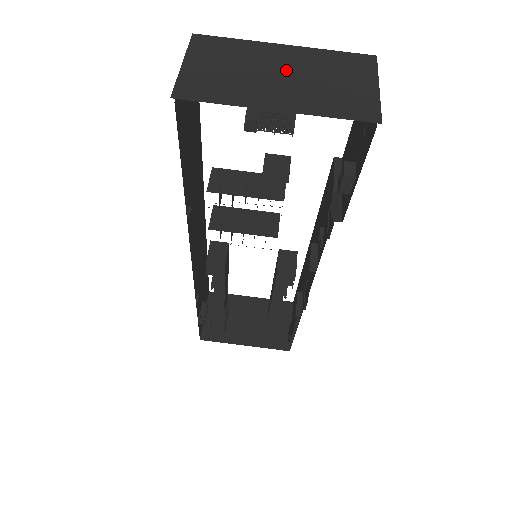
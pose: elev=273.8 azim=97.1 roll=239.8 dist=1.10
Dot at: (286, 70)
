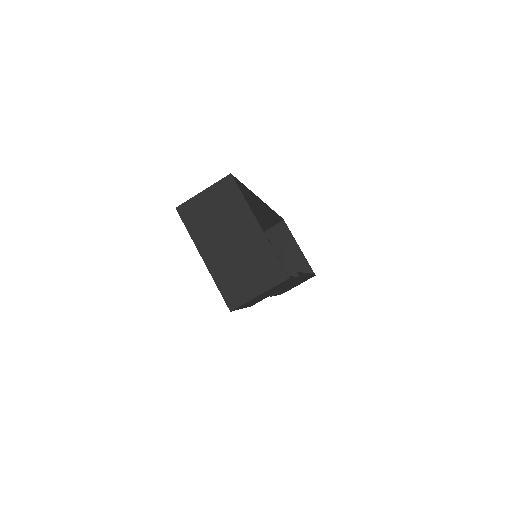
Dot at: (237, 241)
